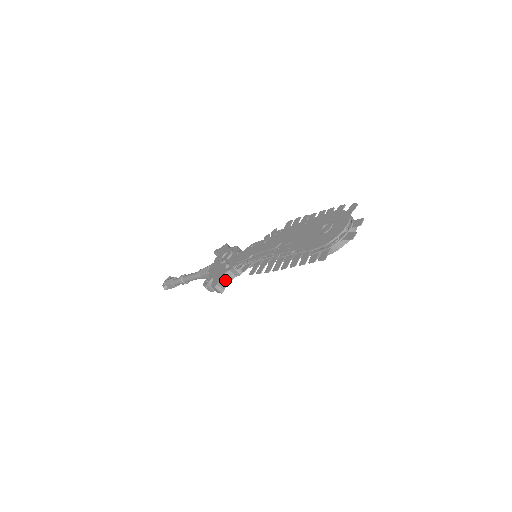
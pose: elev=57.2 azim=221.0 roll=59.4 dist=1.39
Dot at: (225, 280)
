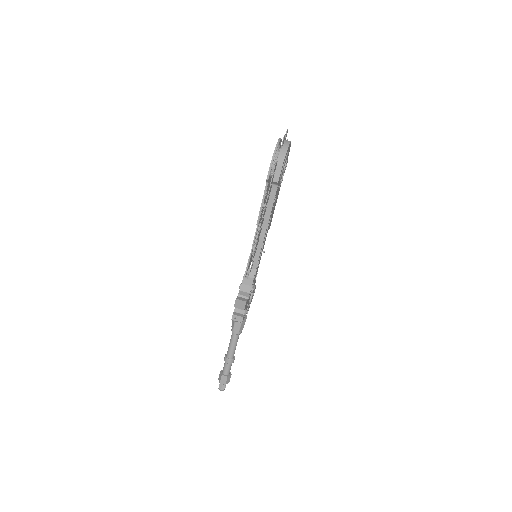
Dot at: (243, 294)
